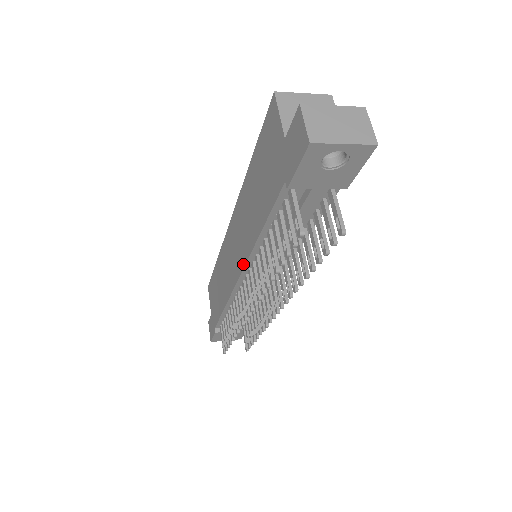
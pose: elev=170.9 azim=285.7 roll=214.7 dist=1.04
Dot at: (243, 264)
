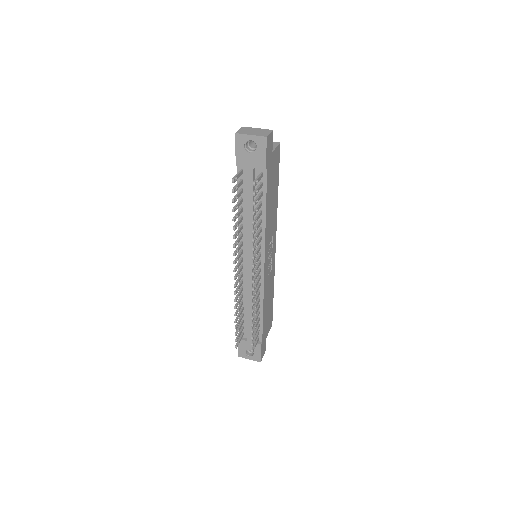
Dot at: occluded
